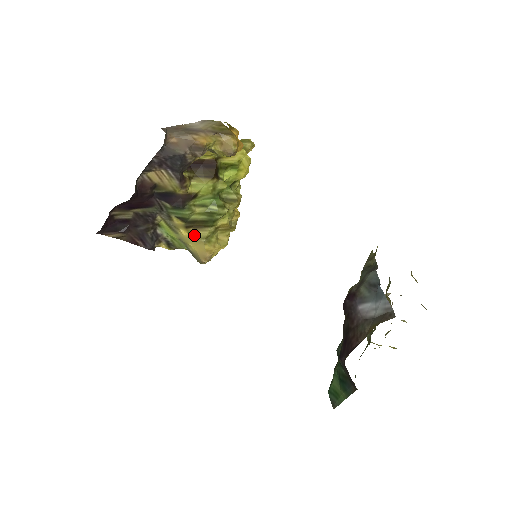
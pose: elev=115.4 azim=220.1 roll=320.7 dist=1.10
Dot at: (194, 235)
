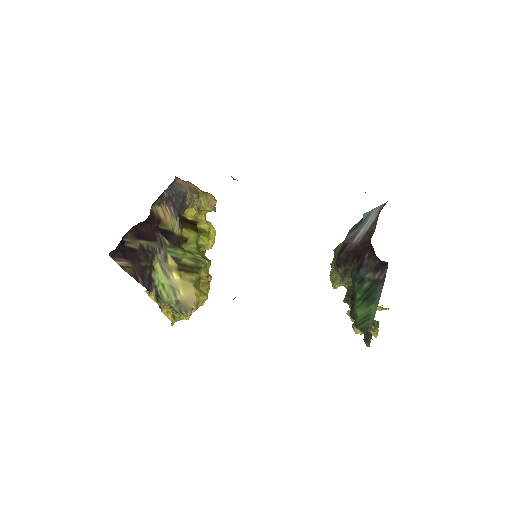
Dot at: (184, 278)
